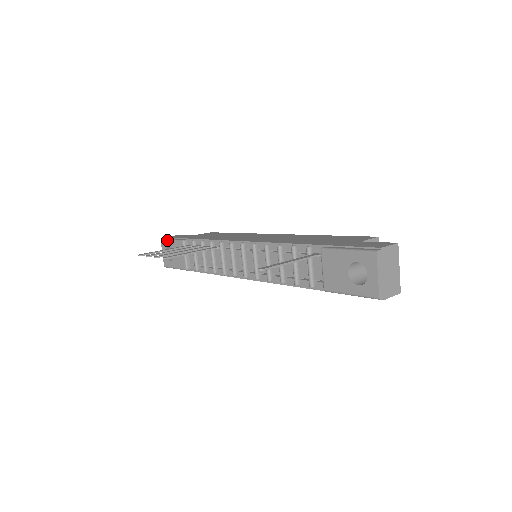
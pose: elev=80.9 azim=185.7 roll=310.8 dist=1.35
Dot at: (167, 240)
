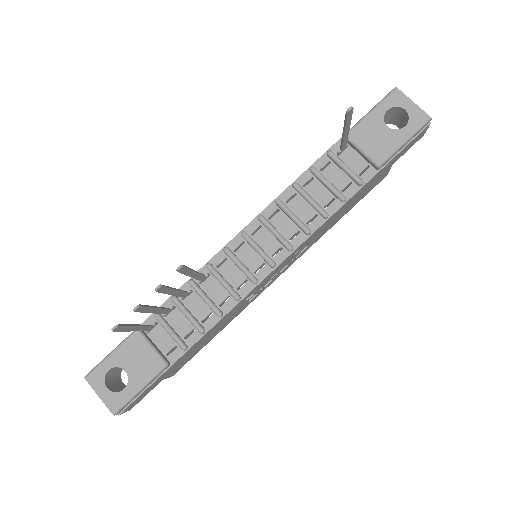
Dot at: (101, 362)
